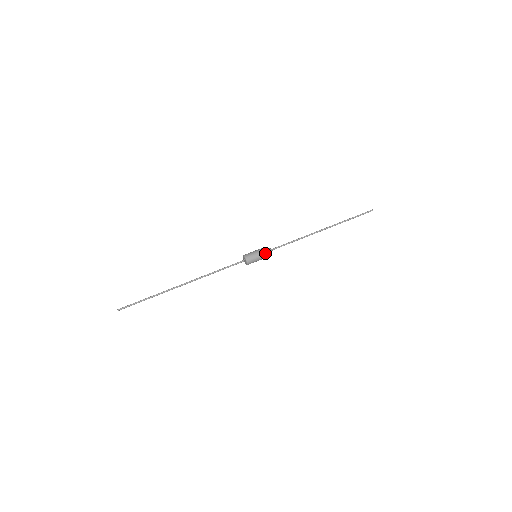
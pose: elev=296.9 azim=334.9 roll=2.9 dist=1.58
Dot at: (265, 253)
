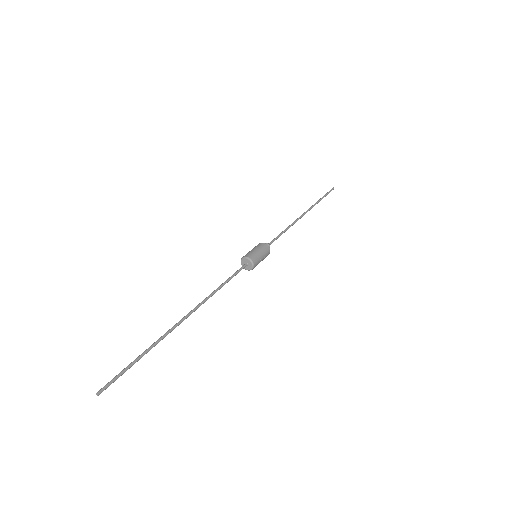
Dot at: (265, 246)
